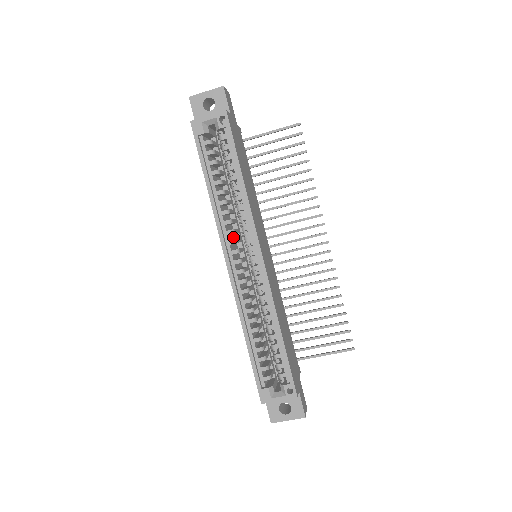
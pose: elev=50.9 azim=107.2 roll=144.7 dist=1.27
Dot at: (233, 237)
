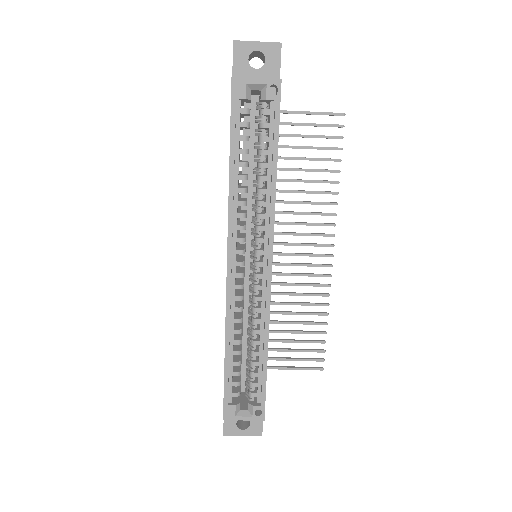
Dot at: occluded
